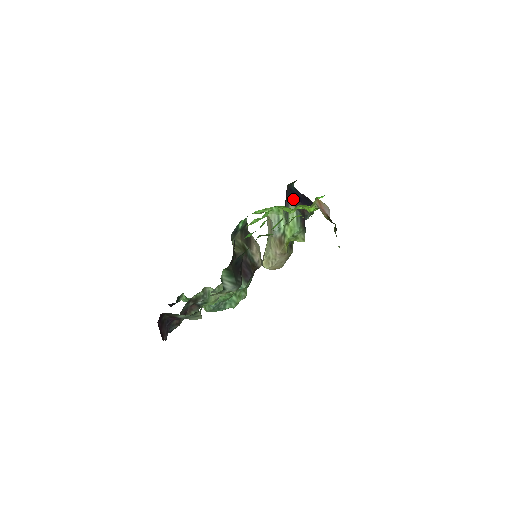
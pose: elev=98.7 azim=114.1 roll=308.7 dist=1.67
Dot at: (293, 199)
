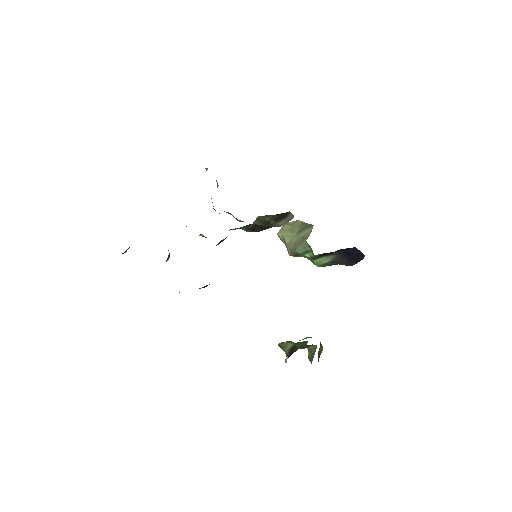
Dot at: (339, 255)
